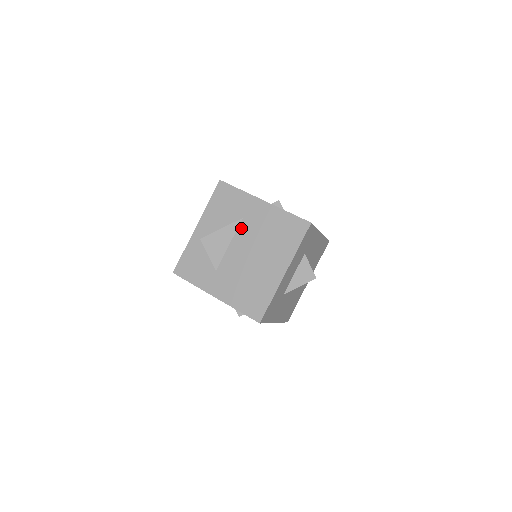
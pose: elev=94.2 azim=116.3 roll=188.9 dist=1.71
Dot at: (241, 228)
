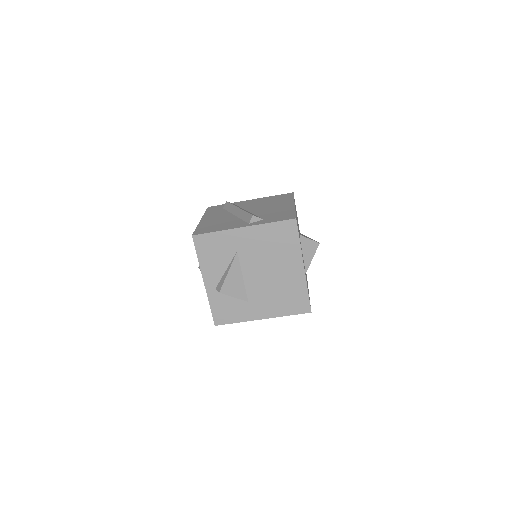
Dot at: (242, 260)
